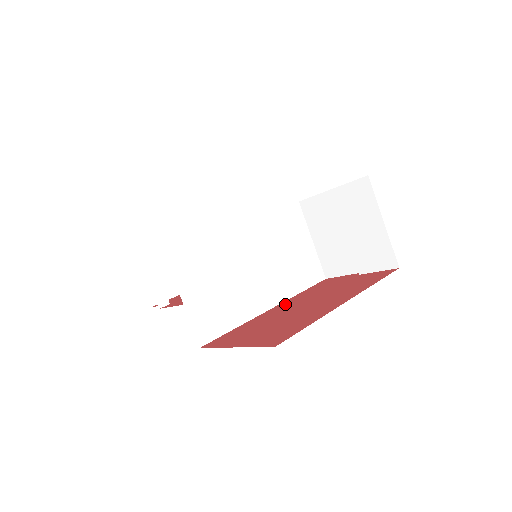
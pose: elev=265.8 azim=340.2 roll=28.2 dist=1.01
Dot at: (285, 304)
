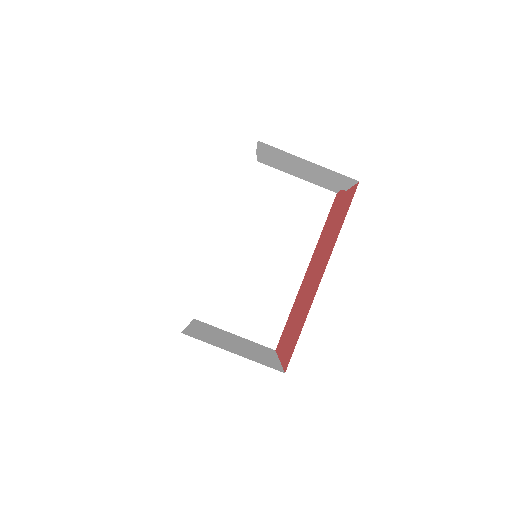
Dot at: (311, 263)
